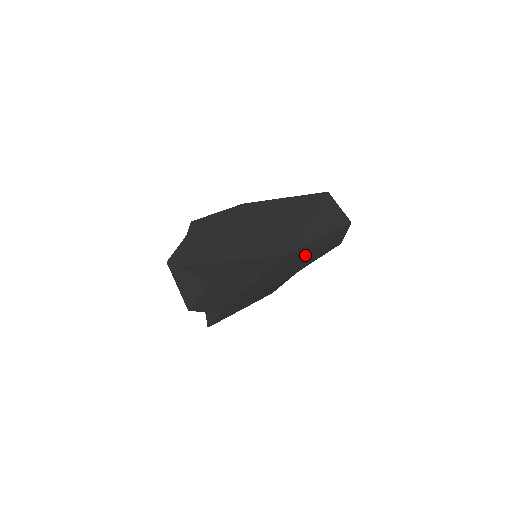
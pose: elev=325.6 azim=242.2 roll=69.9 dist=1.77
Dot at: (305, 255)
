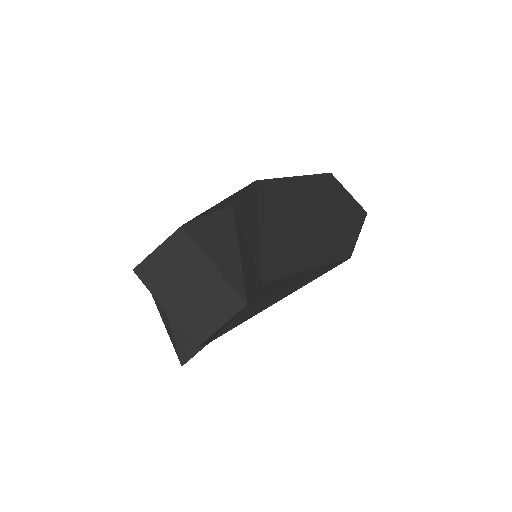
Dot at: occluded
